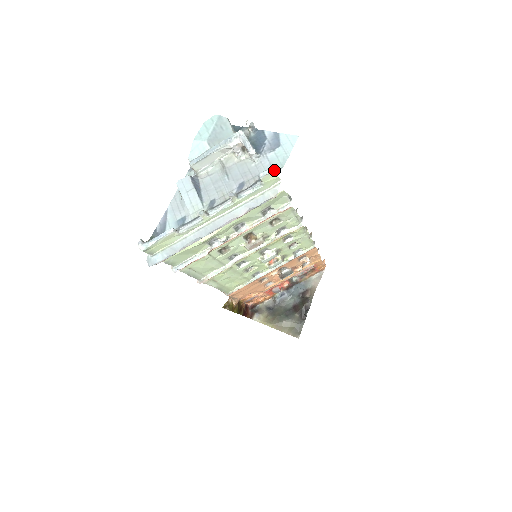
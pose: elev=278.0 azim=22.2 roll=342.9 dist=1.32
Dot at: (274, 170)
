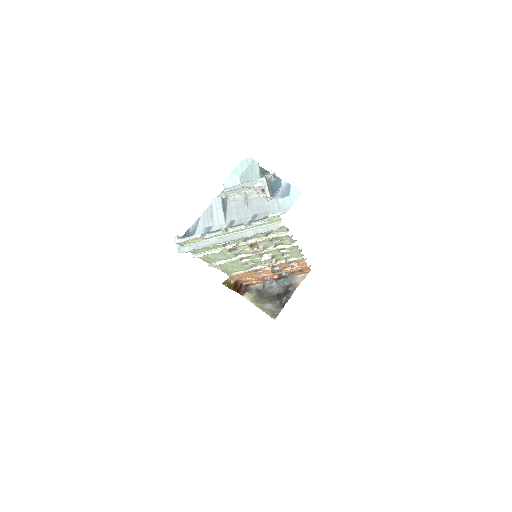
Dot at: (279, 215)
